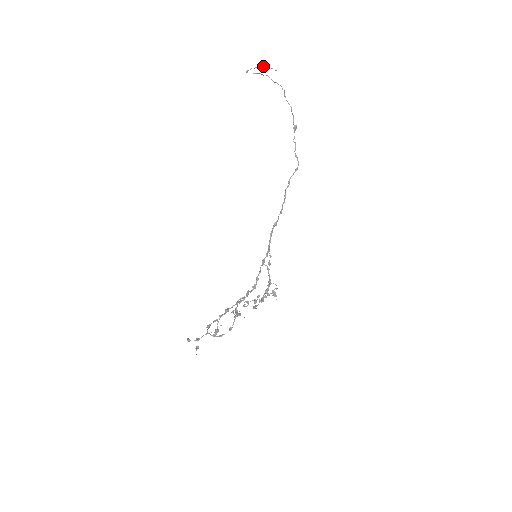
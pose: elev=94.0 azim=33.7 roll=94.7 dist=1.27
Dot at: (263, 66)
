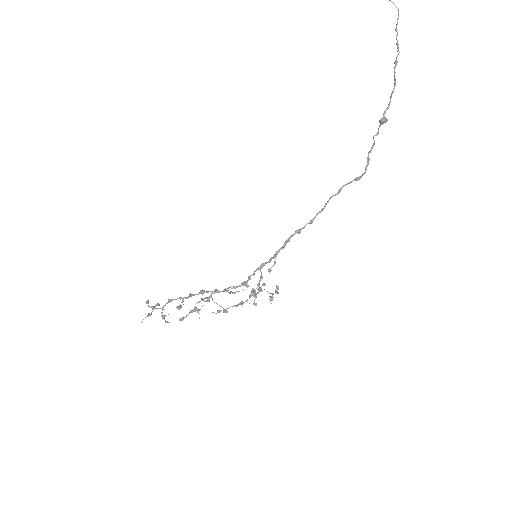
Dot at: out of frame
